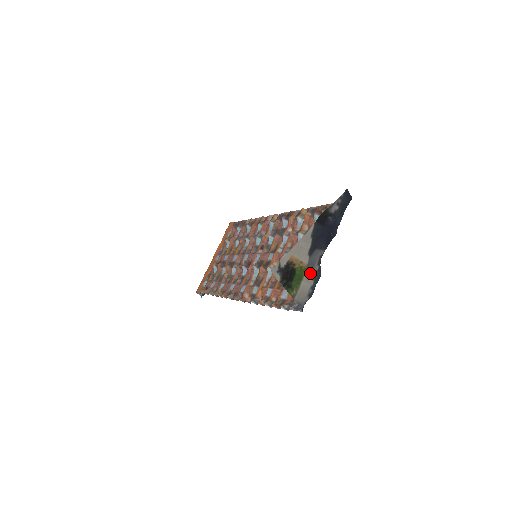
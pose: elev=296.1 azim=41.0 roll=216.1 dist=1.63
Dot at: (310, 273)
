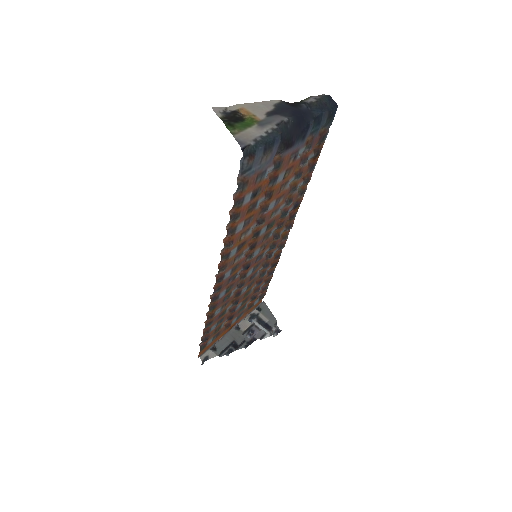
Dot at: (263, 126)
